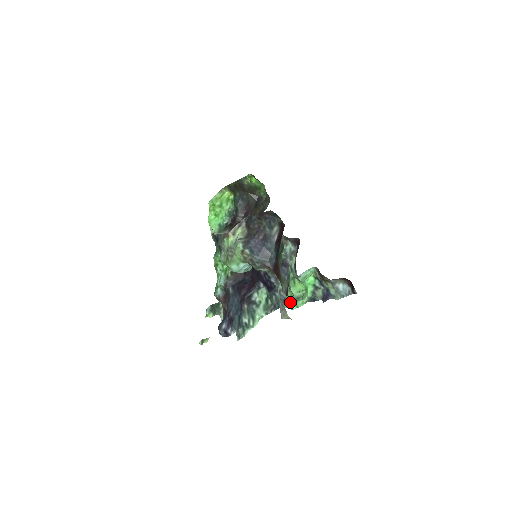
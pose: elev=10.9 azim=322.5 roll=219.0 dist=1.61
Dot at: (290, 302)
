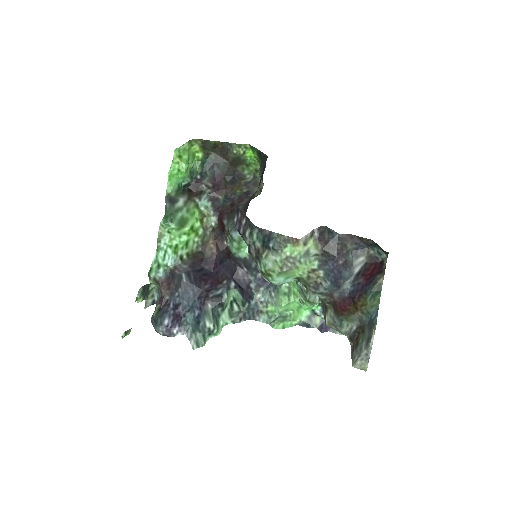
Dot at: (269, 317)
